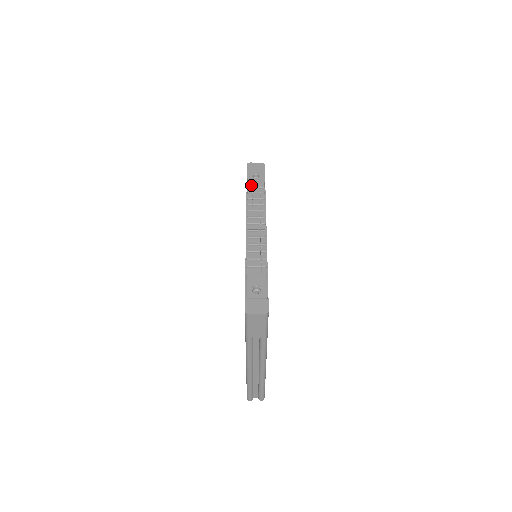
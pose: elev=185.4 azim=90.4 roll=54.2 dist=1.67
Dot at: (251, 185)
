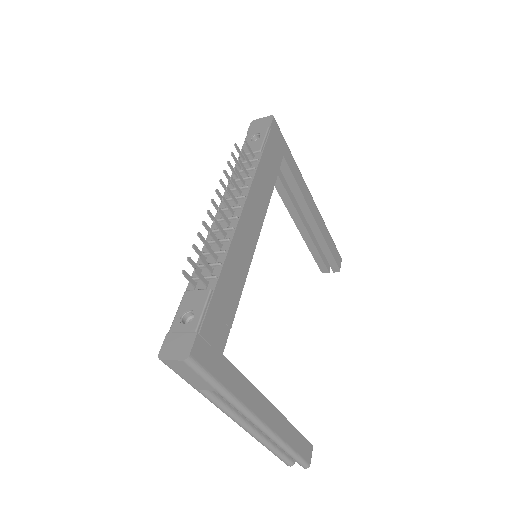
Dot at: occluded
